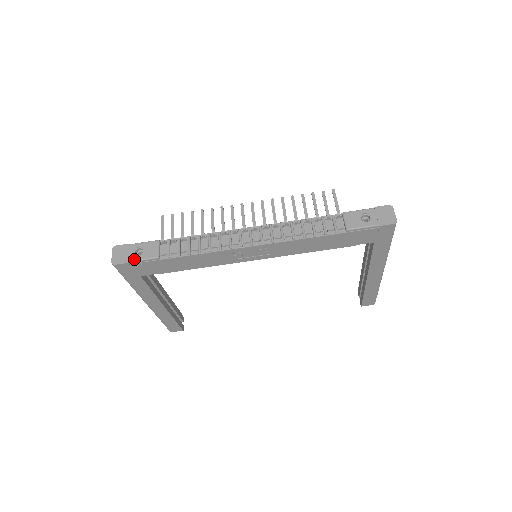
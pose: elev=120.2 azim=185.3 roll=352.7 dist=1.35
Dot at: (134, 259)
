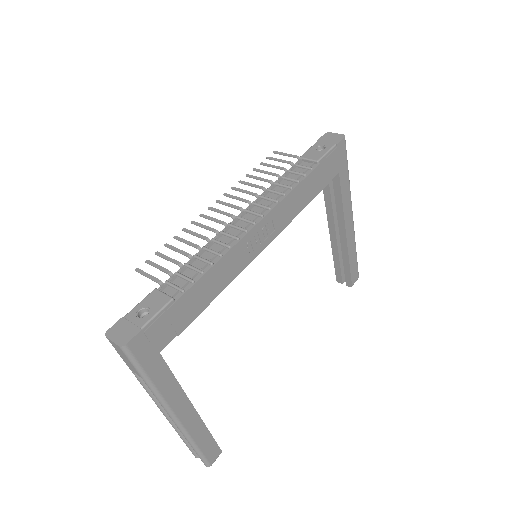
Dot at: (145, 321)
